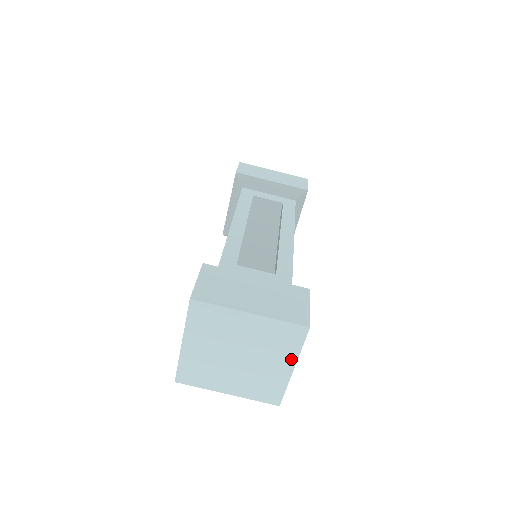
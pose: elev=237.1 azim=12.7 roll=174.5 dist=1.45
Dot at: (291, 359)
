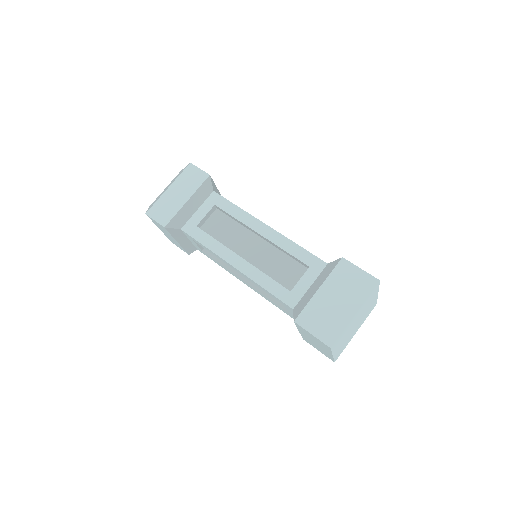
Dot at: (376, 294)
